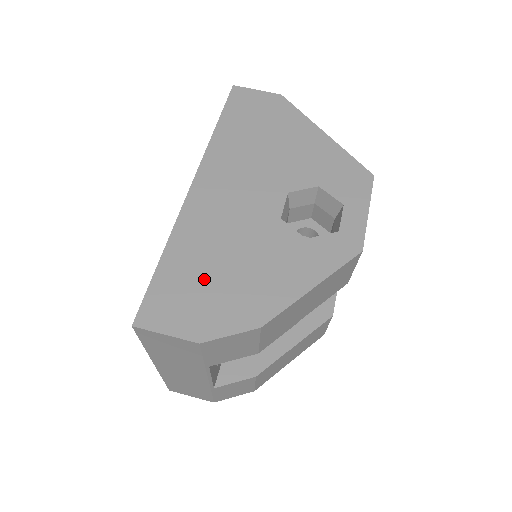
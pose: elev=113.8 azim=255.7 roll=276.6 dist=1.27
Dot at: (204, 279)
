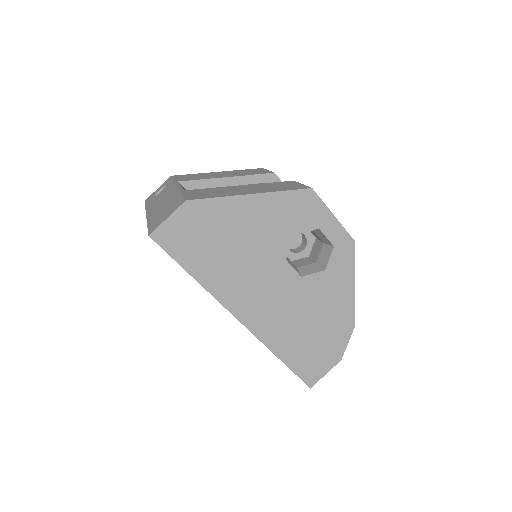
Dot at: (310, 343)
